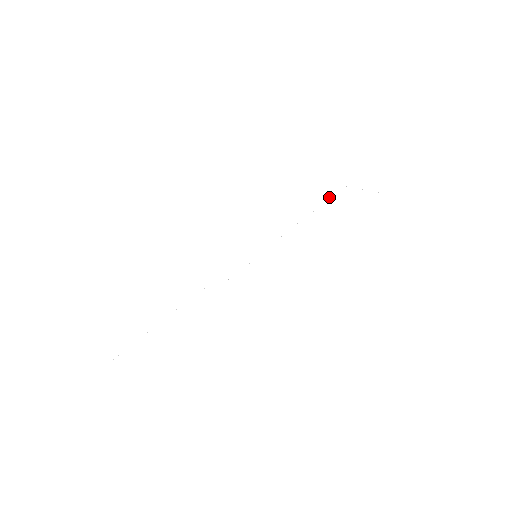
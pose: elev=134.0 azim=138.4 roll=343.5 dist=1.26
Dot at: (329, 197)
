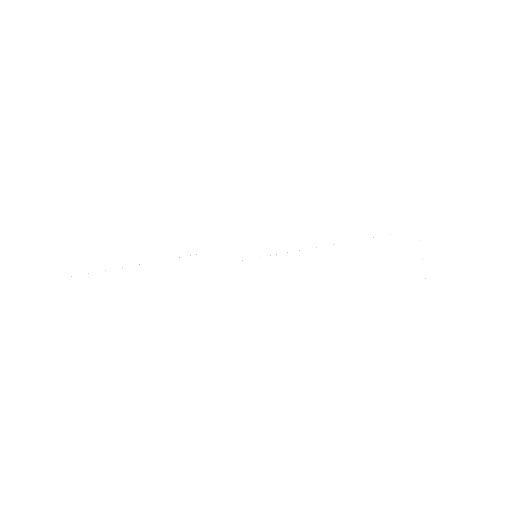
Dot at: occluded
